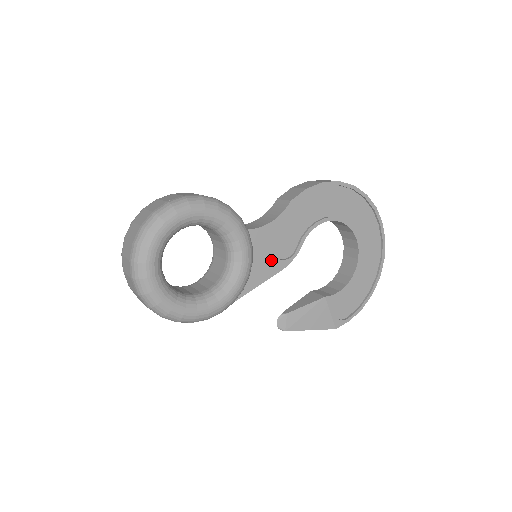
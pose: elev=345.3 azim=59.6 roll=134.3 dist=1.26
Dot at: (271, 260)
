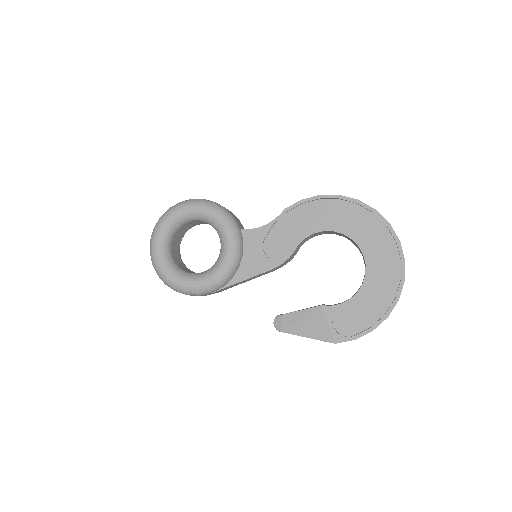
Dot at: (262, 258)
